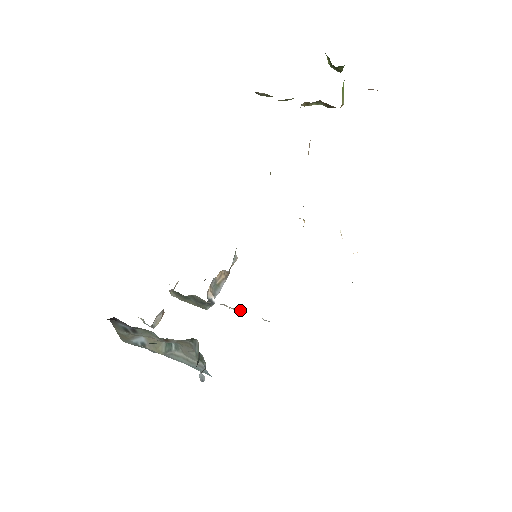
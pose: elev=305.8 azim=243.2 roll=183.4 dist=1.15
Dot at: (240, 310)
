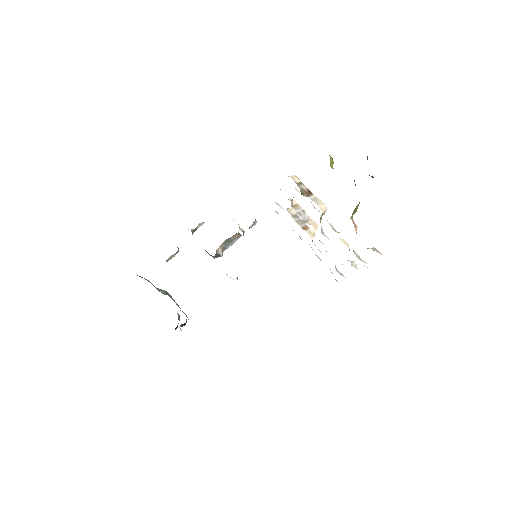
Dot at: occluded
